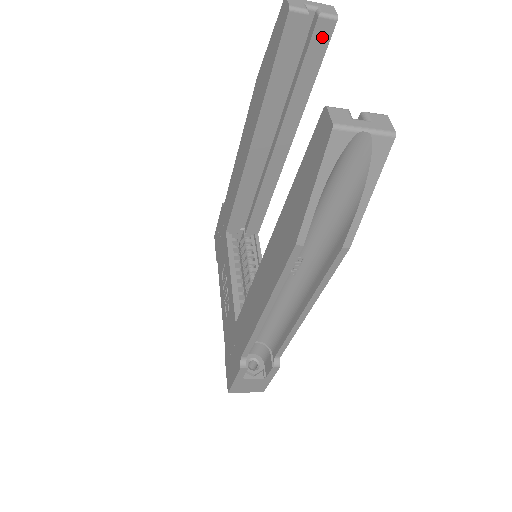
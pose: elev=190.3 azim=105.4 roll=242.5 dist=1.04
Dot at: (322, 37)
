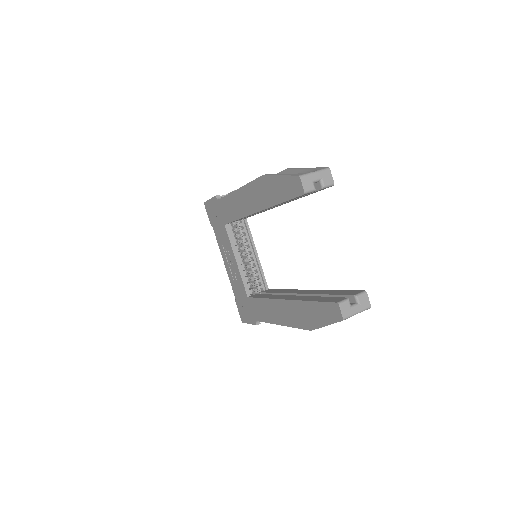
Dot at: occluded
